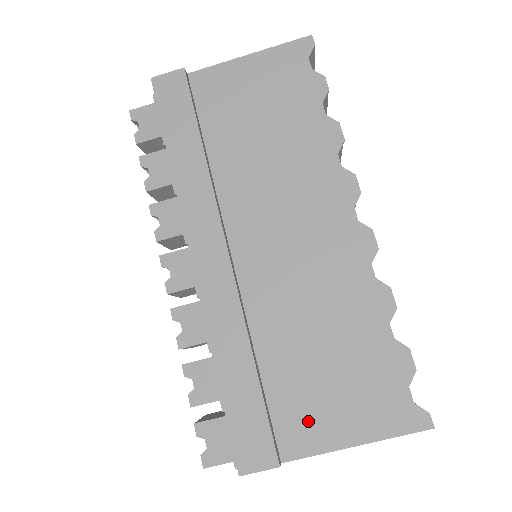
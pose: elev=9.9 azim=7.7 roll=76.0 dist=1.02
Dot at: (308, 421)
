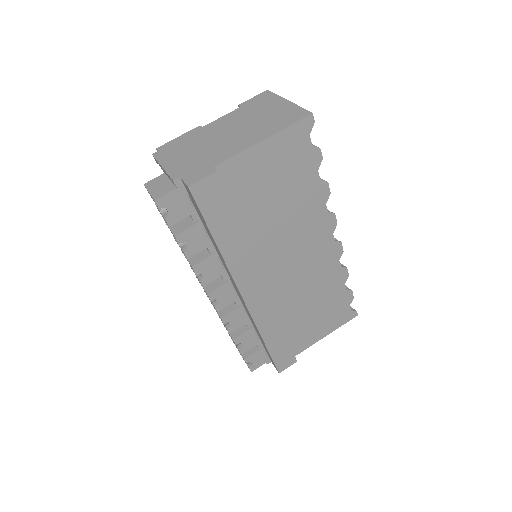
Dot at: (306, 337)
